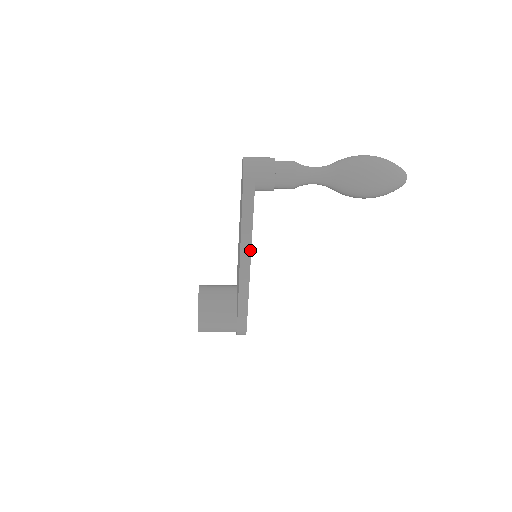
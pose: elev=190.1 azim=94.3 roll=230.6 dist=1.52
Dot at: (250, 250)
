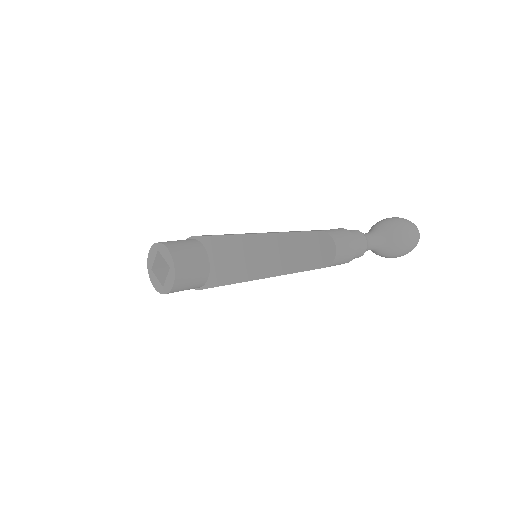
Dot at: occluded
